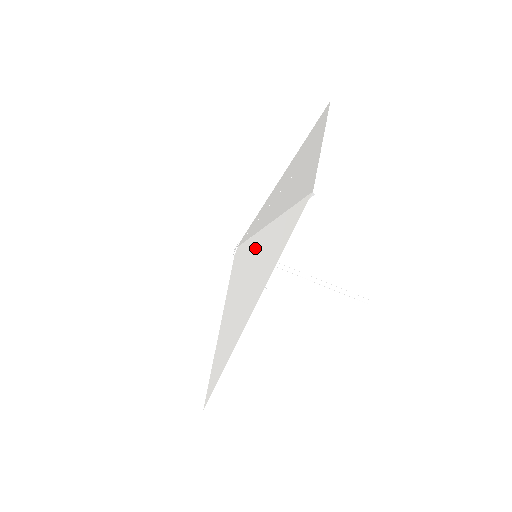
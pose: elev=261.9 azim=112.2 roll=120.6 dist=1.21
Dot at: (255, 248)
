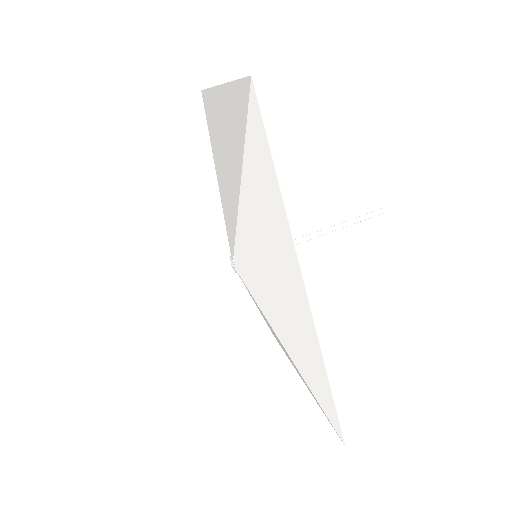
Dot at: (248, 224)
